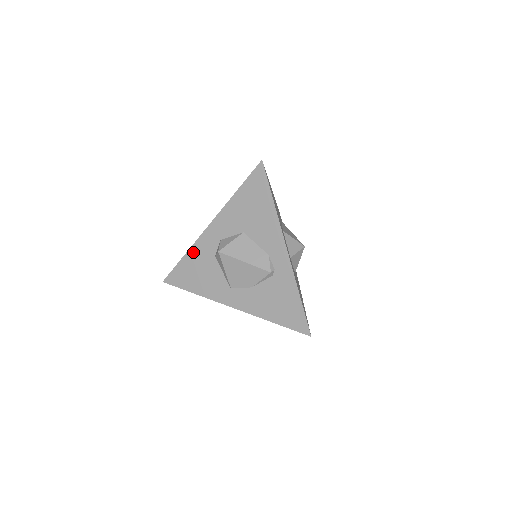
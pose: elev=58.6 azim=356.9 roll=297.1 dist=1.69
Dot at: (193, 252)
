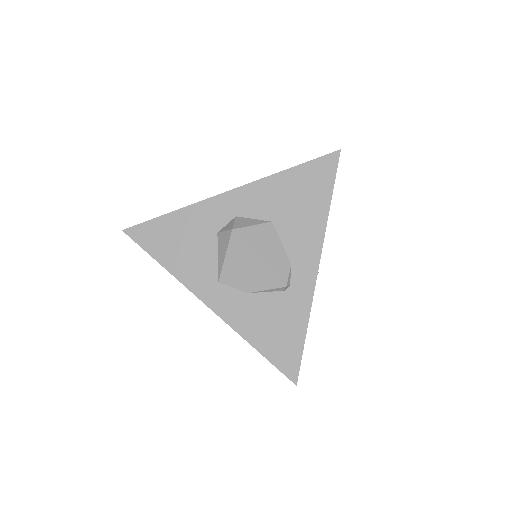
Dot at: (189, 213)
